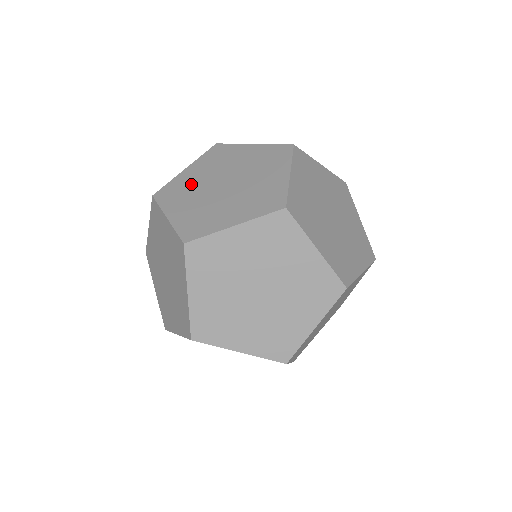
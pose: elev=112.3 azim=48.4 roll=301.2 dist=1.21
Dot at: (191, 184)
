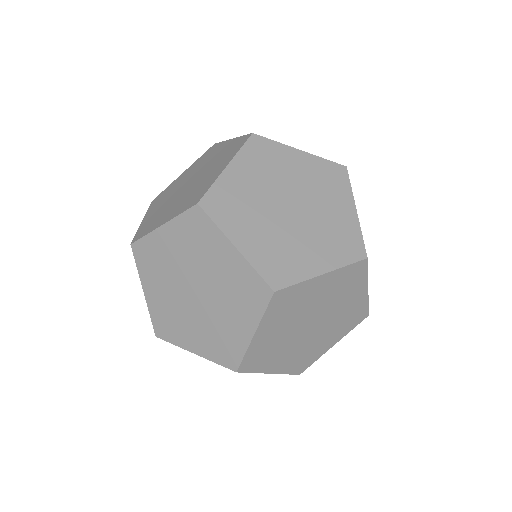
Dot at: (246, 197)
